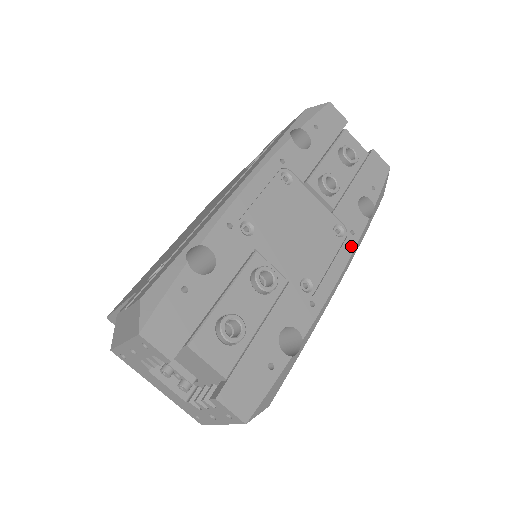
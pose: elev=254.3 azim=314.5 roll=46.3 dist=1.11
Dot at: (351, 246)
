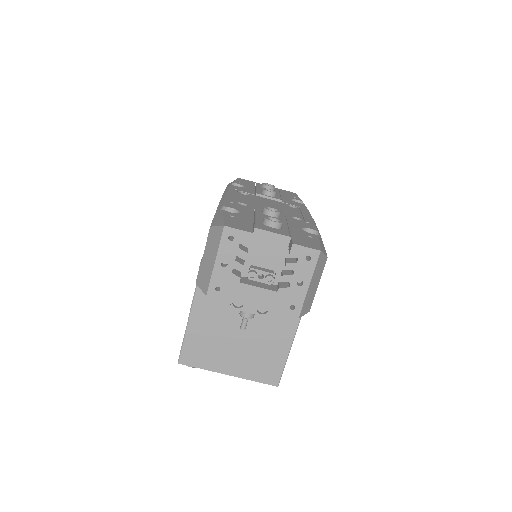
Dot at: (305, 210)
